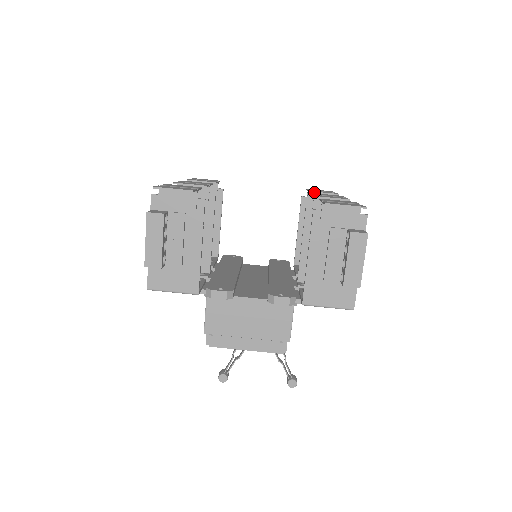
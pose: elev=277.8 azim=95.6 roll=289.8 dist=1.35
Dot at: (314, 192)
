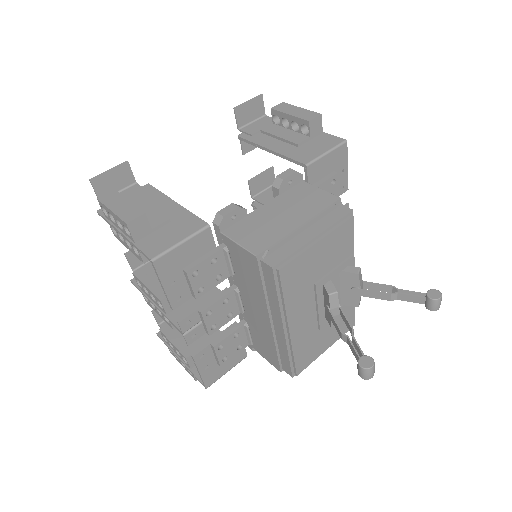
Dot at: occluded
